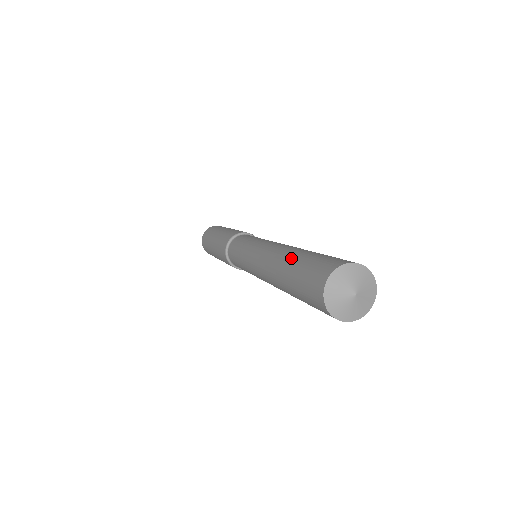
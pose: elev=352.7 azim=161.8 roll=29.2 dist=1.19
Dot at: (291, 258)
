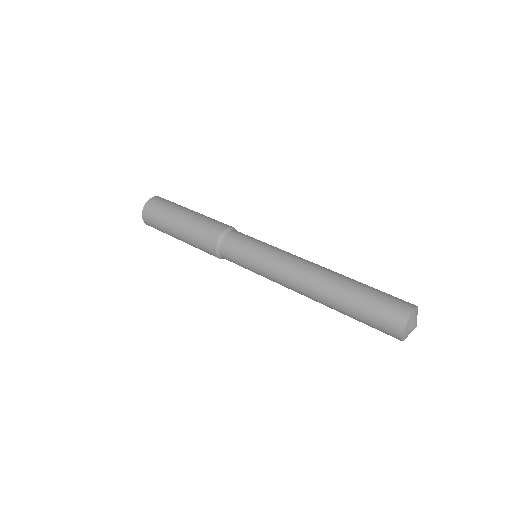
Dot at: (341, 309)
